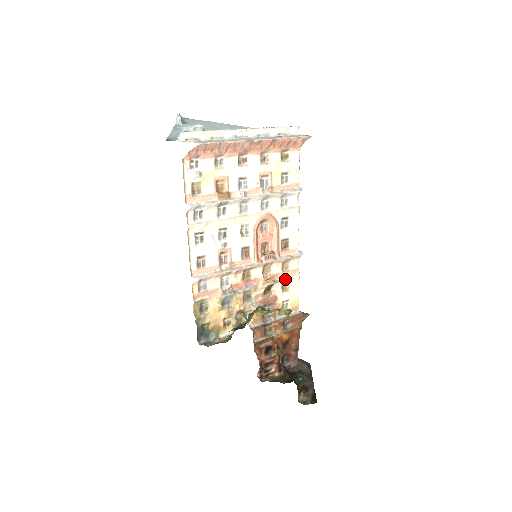
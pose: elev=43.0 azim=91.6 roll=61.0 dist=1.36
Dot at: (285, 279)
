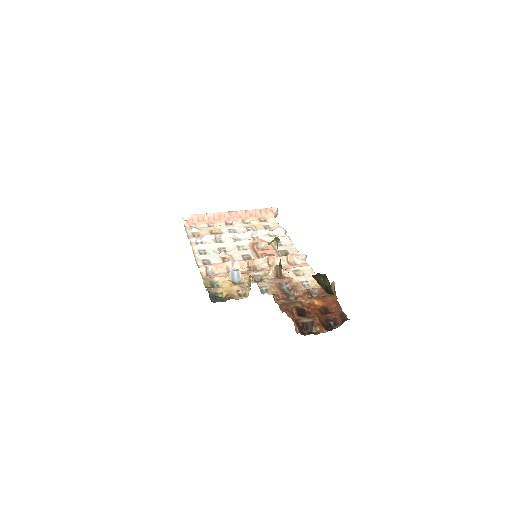
Dot at: (295, 269)
